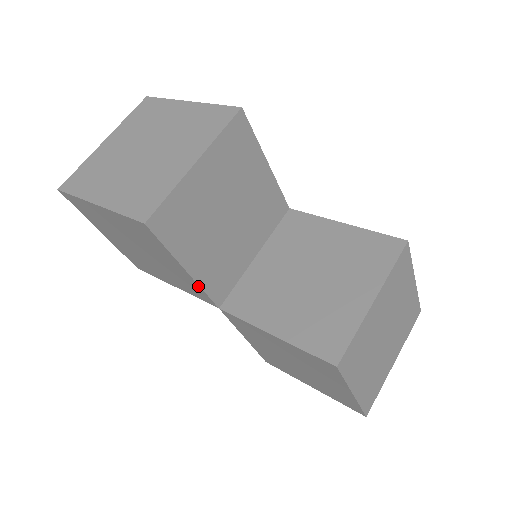
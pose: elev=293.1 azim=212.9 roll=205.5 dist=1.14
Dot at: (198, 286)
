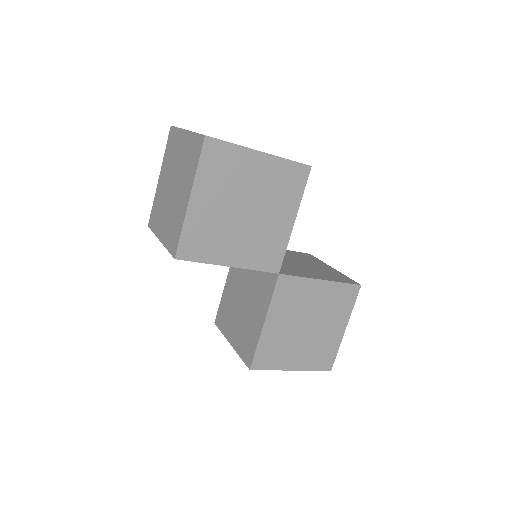
Dot at: (287, 242)
